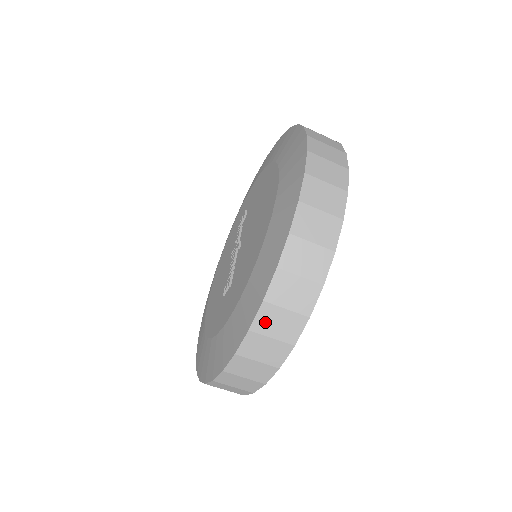
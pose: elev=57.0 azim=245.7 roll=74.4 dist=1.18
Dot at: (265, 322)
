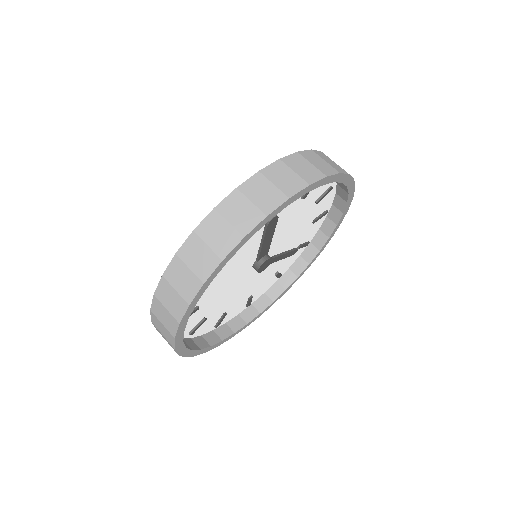
Dot at: occluded
